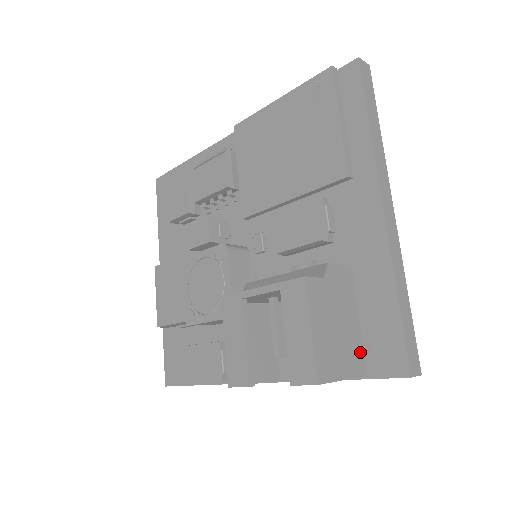
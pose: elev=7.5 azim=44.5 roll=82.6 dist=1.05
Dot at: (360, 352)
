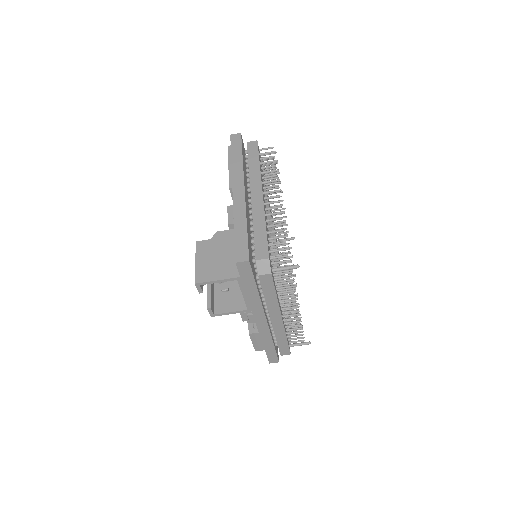
Dot at: (236, 267)
